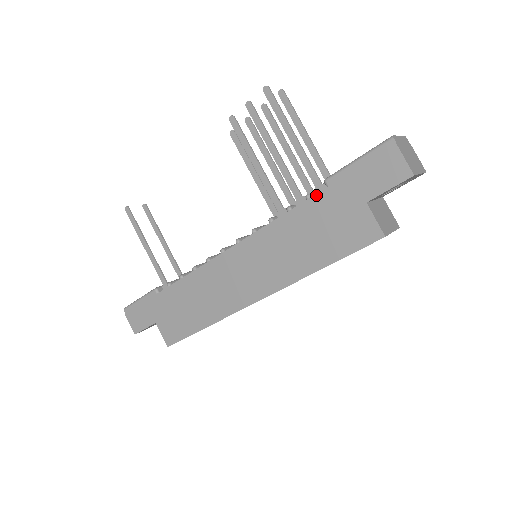
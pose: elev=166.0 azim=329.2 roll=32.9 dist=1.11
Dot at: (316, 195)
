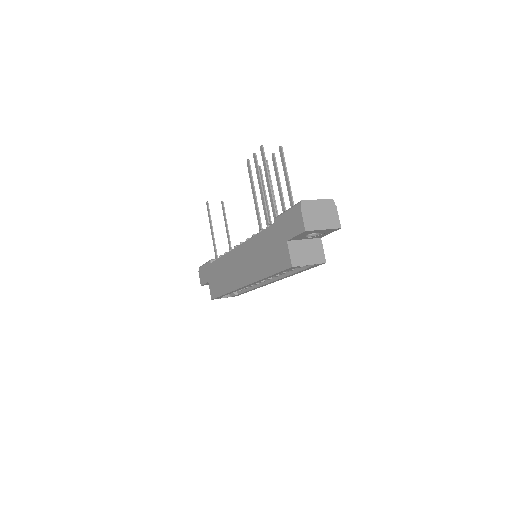
Dot at: (269, 227)
